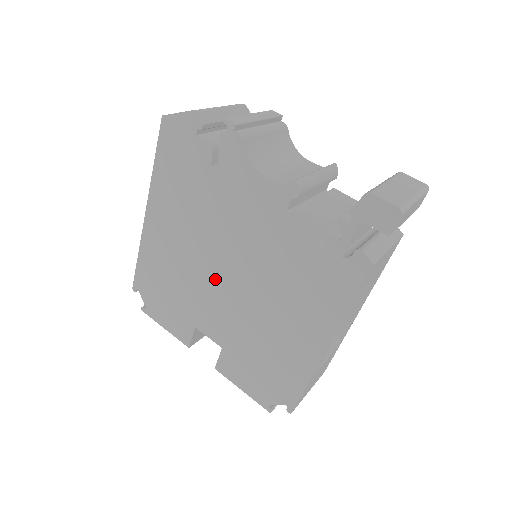
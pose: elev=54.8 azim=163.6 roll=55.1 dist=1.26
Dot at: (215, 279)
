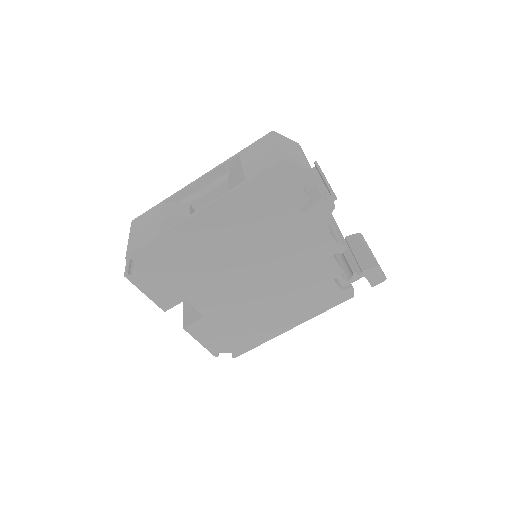
Dot at: (237, 275)
